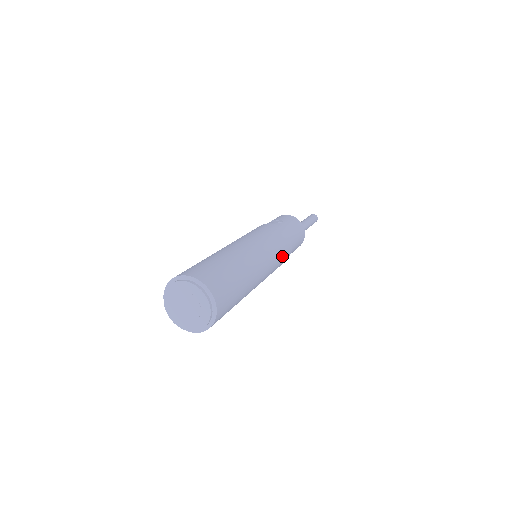
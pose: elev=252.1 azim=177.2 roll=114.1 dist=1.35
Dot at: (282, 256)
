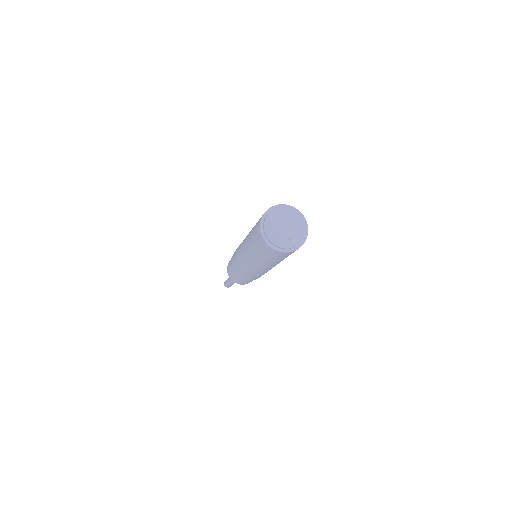
Dot at: occluded
